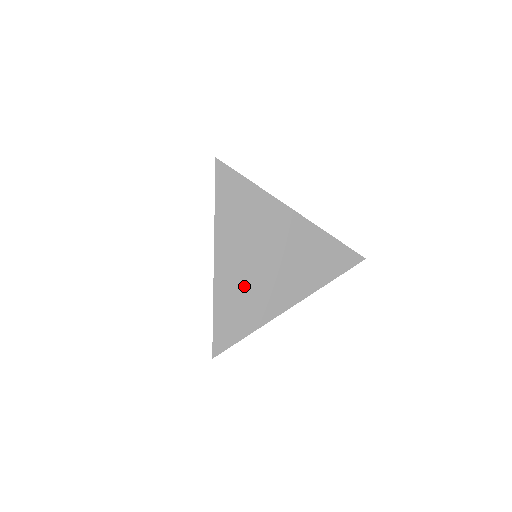
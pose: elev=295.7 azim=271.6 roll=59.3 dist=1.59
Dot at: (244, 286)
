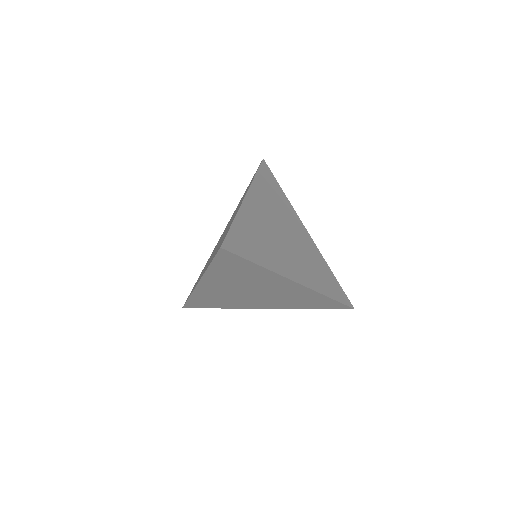
Dot at: (222, 296)
